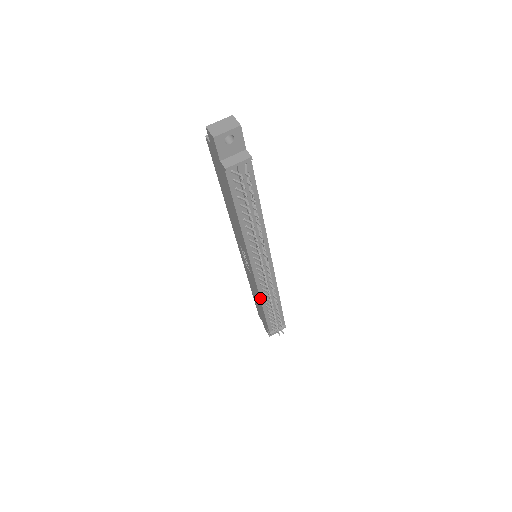
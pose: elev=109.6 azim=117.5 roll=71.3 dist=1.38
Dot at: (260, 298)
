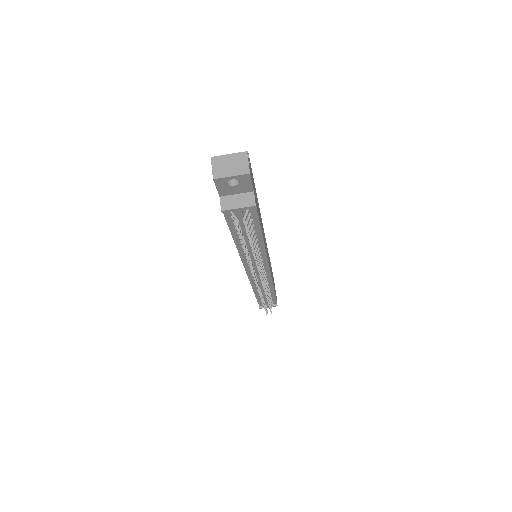
Dot at: (252, 287)
